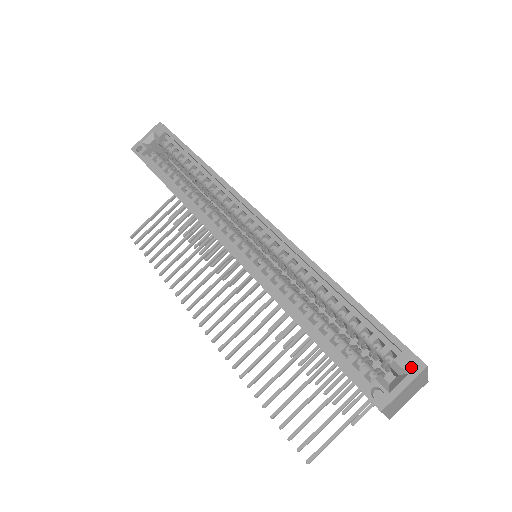
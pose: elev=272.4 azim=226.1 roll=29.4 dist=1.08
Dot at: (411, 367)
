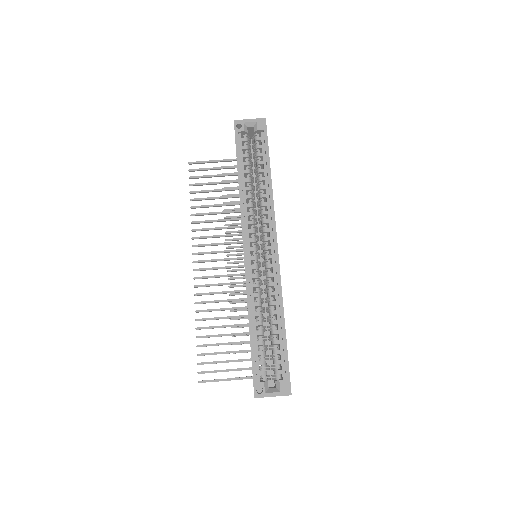
Dot at: (284, 390)
